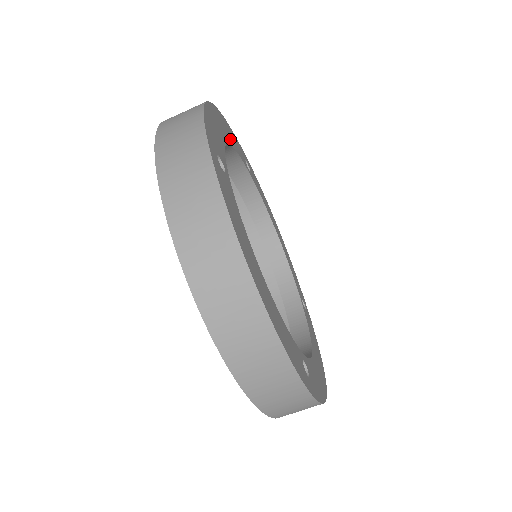
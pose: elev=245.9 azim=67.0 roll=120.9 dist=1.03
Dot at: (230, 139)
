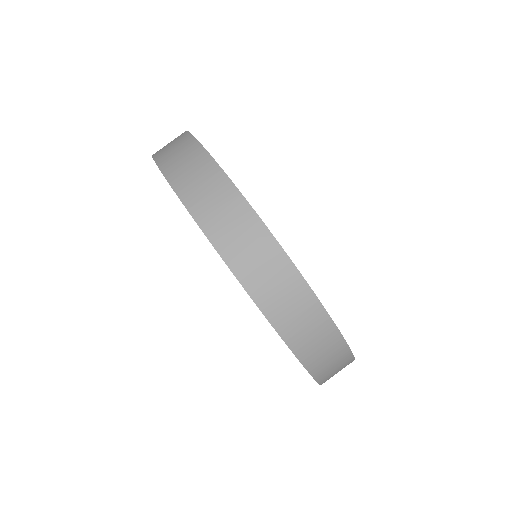
Dot at: occluded
